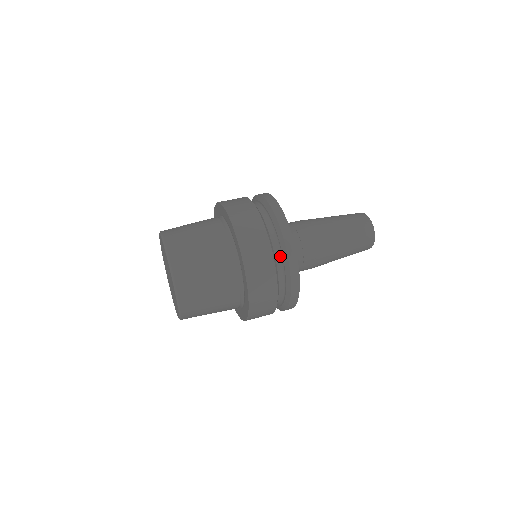
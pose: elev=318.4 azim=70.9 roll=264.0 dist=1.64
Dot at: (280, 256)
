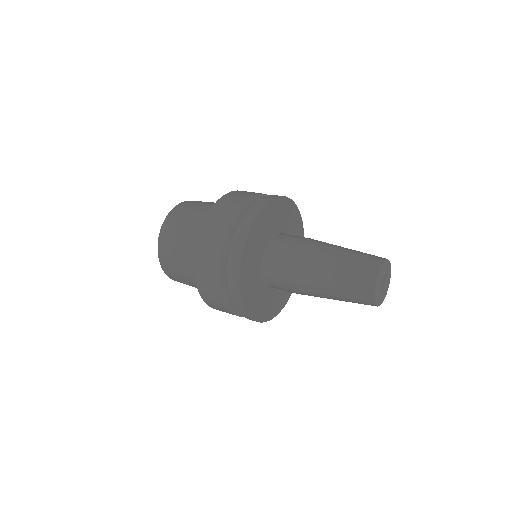
Dot at: occluded
